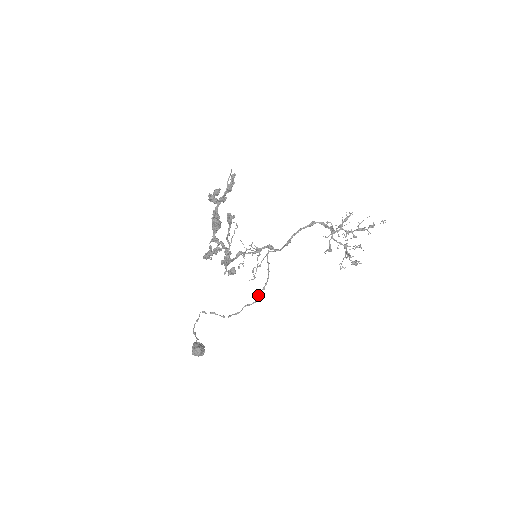
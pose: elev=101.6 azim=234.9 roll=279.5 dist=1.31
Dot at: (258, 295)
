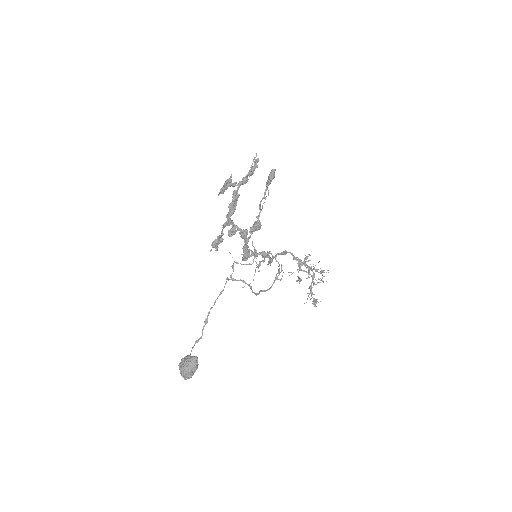
Dot at: (276, 277)
